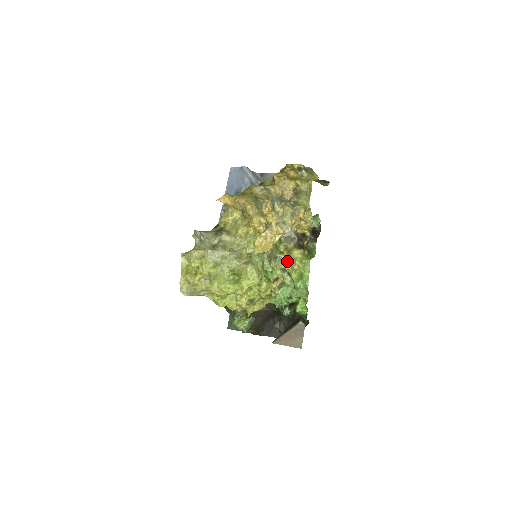
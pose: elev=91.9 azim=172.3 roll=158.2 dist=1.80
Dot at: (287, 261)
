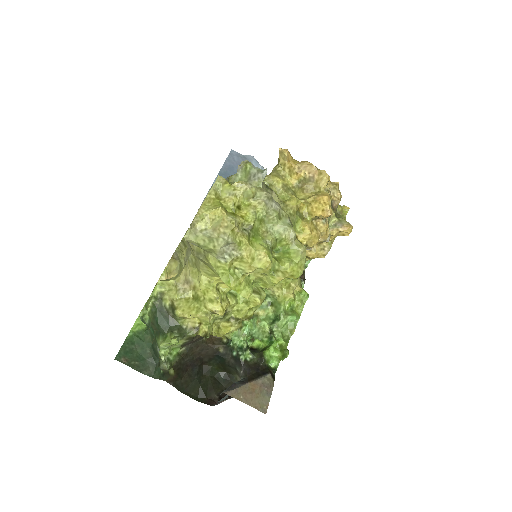
Dot at: occluded
